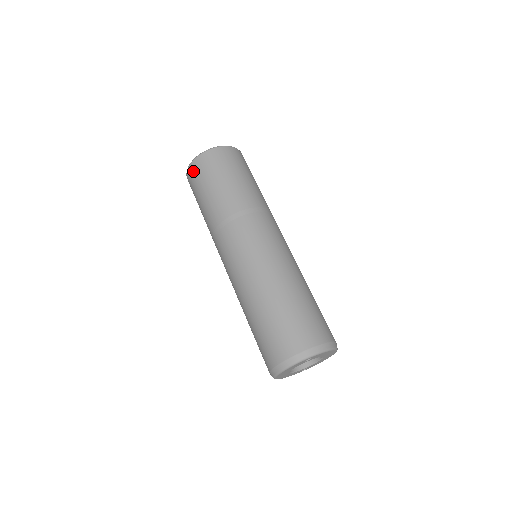
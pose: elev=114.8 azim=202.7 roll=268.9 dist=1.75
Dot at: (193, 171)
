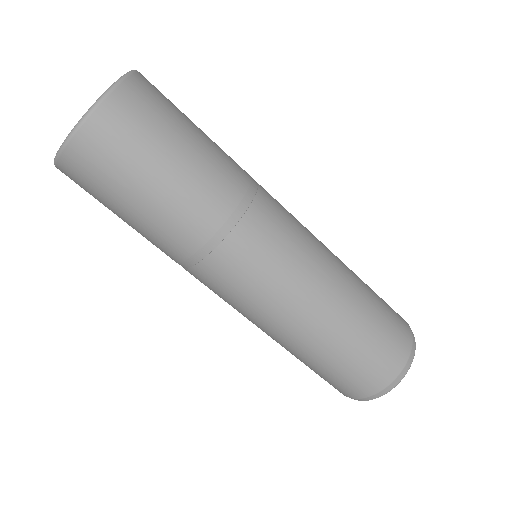
Dot at: occluded
